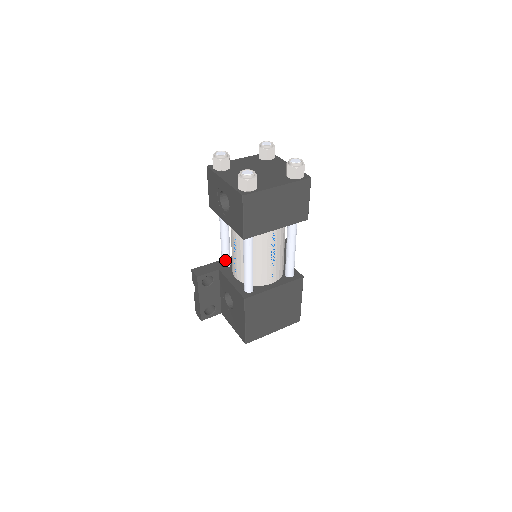
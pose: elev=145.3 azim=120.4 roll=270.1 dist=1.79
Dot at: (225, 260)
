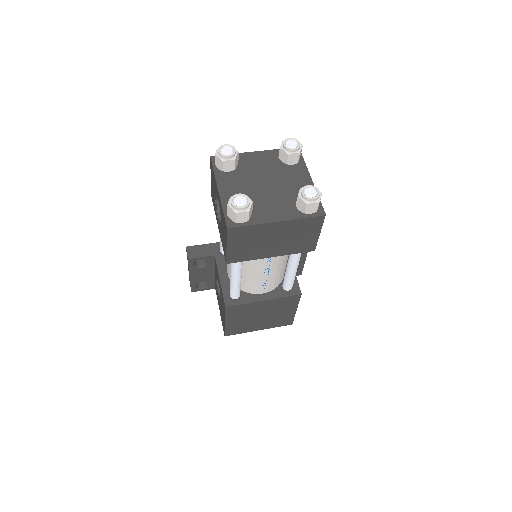
Dot at: occluded
